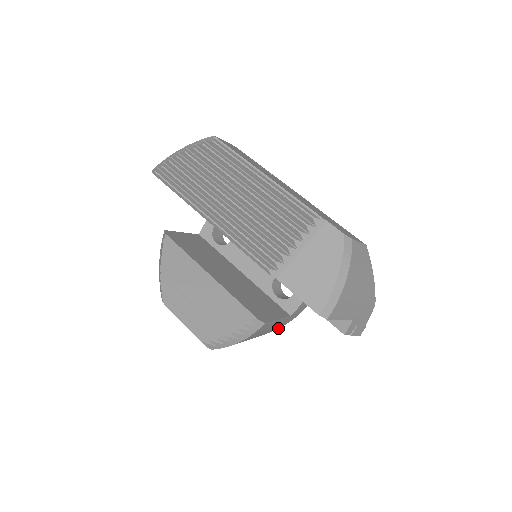
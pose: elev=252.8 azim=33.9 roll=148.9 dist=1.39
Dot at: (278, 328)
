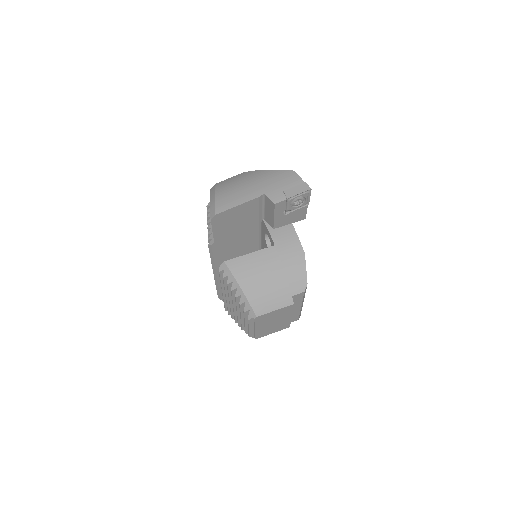
Dot at: (304, 262)
